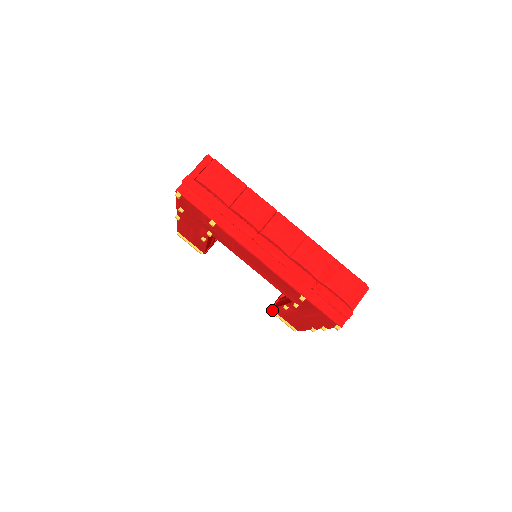
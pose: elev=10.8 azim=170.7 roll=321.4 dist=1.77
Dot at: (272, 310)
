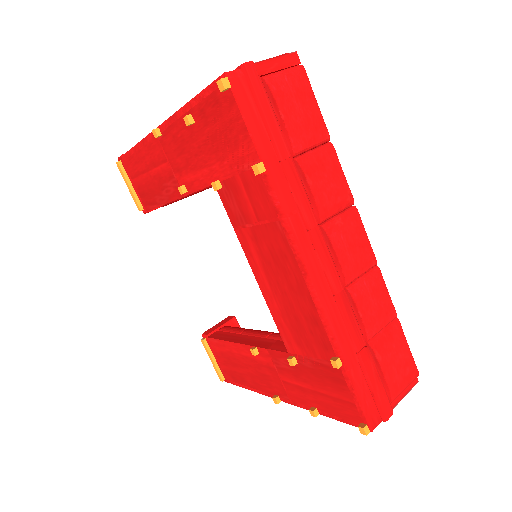
Dot at: (205, 338)
